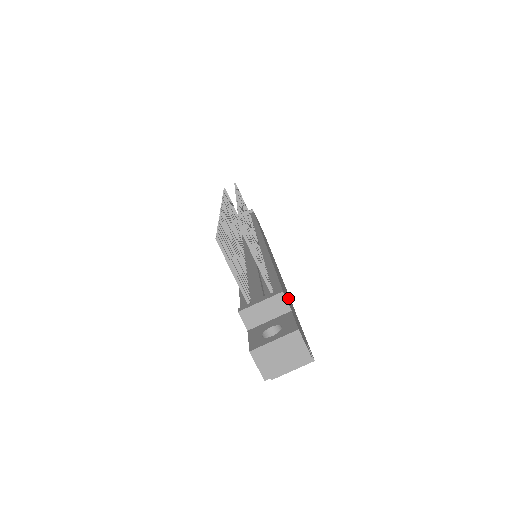
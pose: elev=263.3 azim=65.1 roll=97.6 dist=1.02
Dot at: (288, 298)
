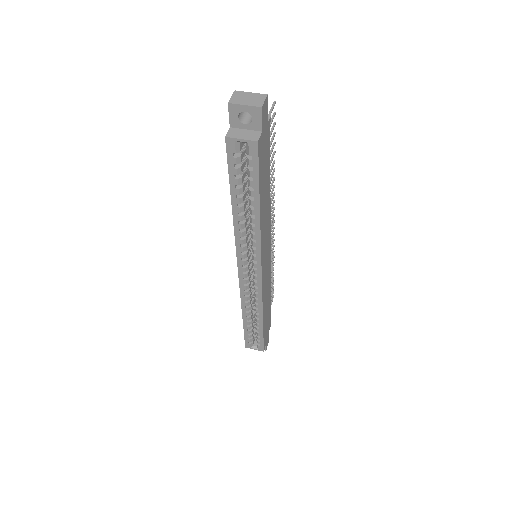
Dot at: (265, 182)
